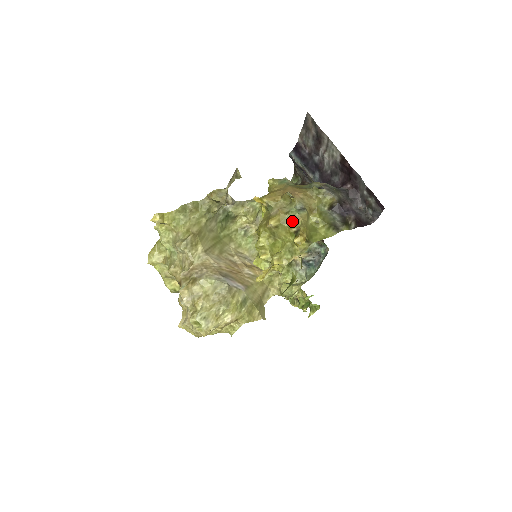
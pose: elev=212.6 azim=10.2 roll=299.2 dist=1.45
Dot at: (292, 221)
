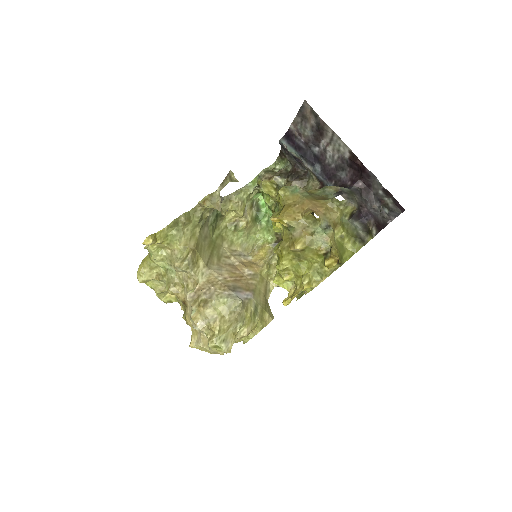
Dot at: (319, 243)
